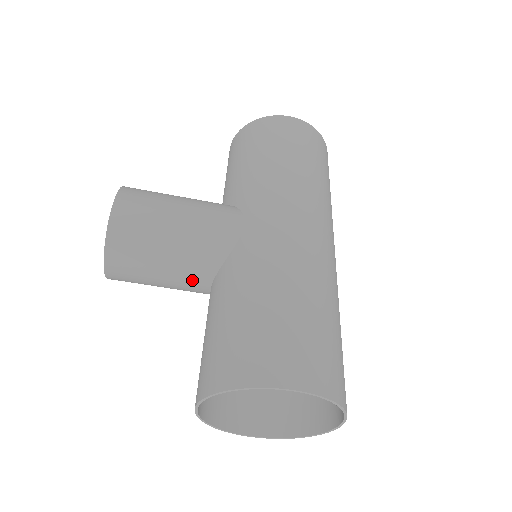
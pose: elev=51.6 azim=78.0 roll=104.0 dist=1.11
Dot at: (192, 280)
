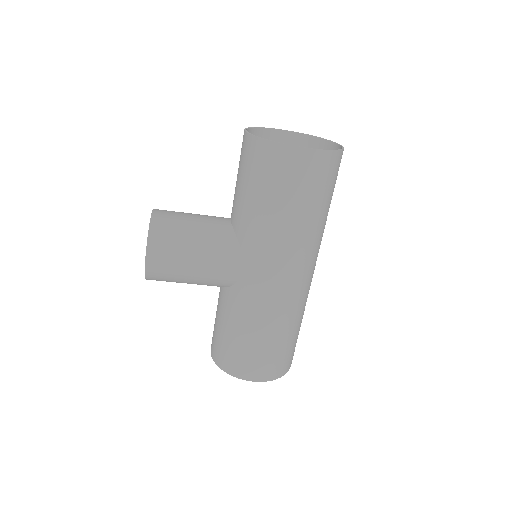
Dot at: occluded
